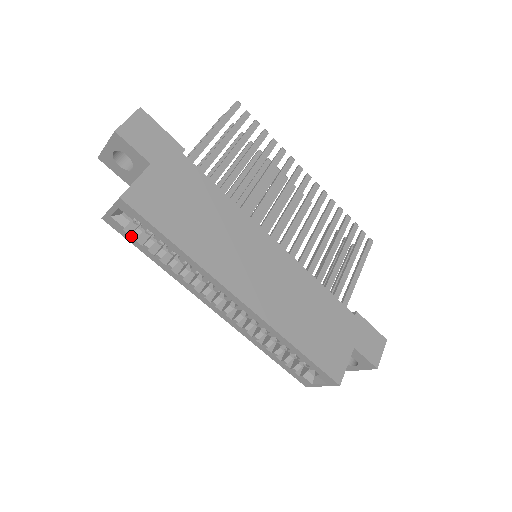
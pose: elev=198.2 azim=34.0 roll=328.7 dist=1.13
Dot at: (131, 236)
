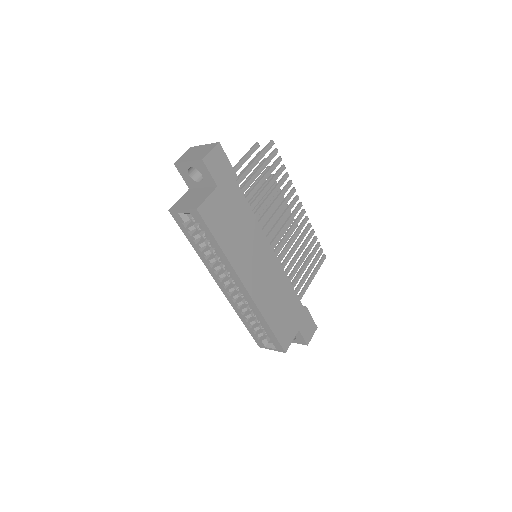
Dot at: (186, 228)
